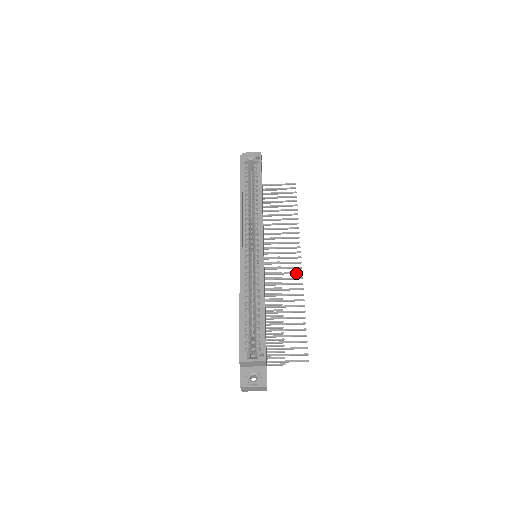
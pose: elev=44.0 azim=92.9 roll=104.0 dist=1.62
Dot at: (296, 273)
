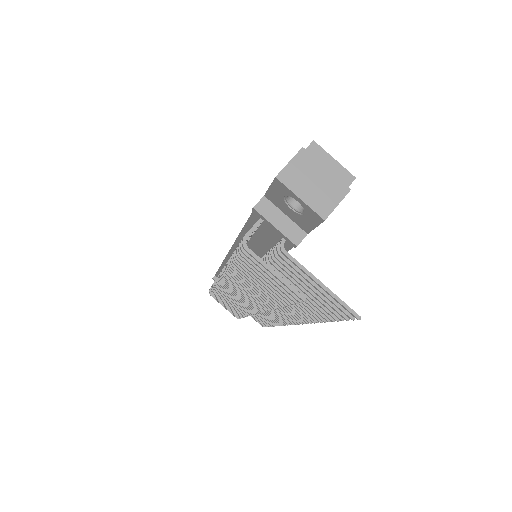
Dot at: occluded
